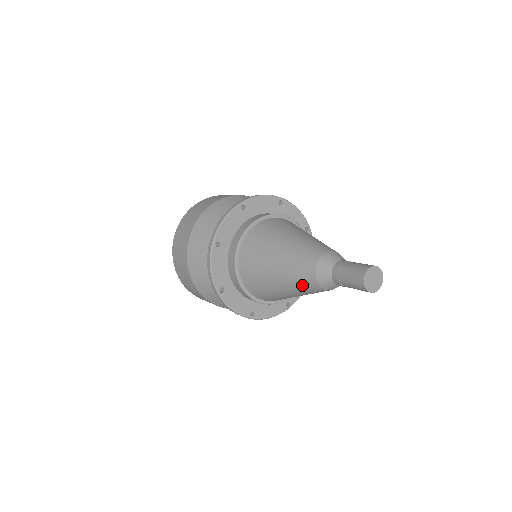
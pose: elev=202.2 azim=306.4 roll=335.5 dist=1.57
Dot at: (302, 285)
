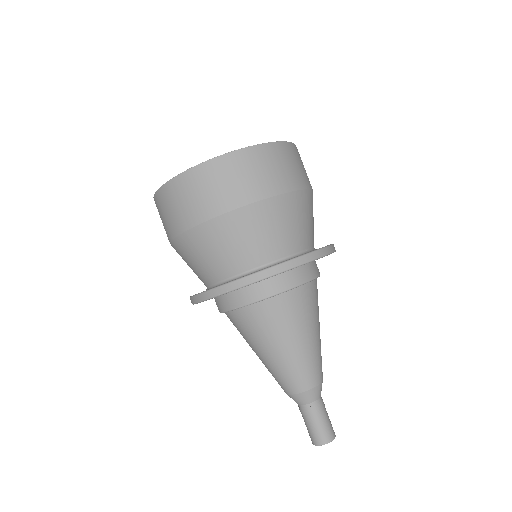
Dot at: occluded
